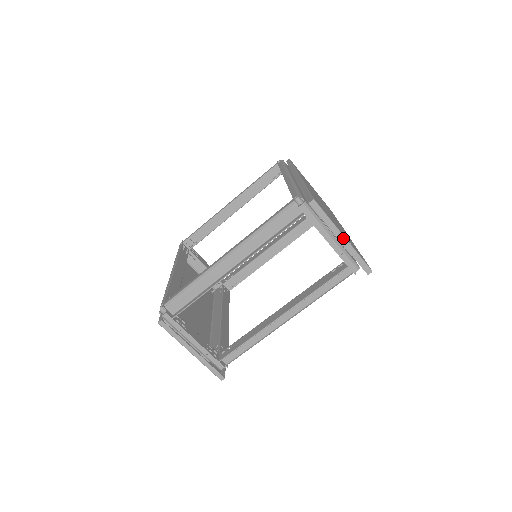
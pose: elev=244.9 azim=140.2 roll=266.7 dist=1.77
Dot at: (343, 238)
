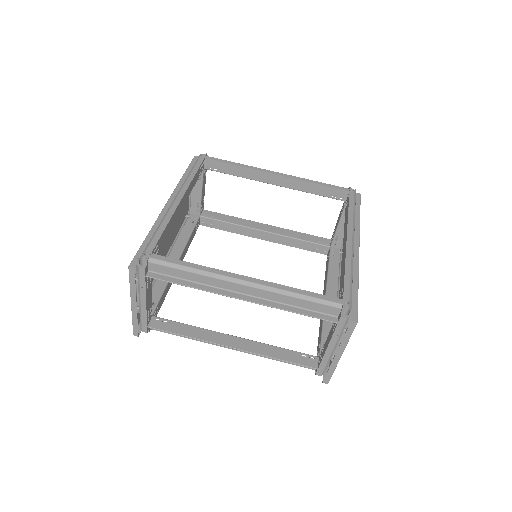
Dot at: (340, 355)
